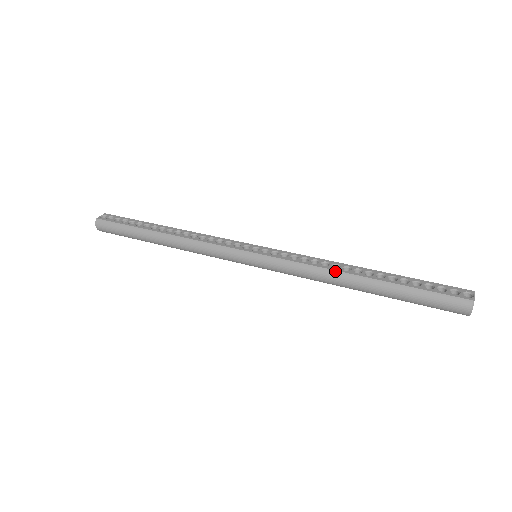
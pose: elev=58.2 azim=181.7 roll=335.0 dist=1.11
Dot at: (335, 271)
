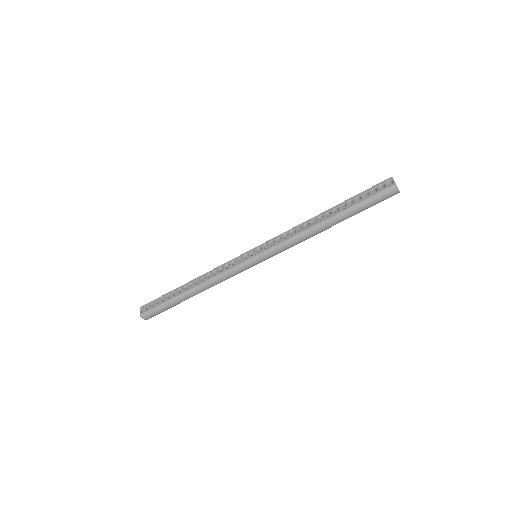
Dot at: (309, 229)
